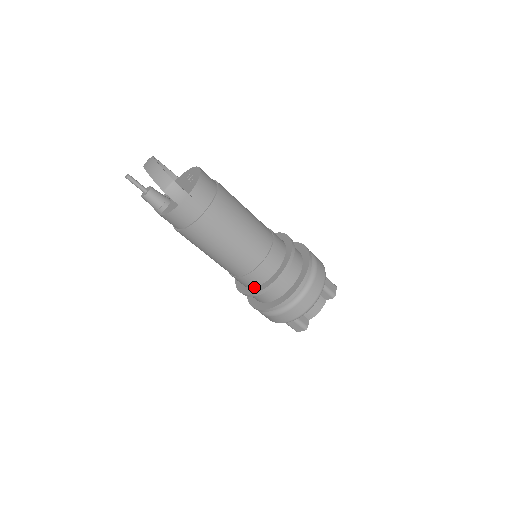
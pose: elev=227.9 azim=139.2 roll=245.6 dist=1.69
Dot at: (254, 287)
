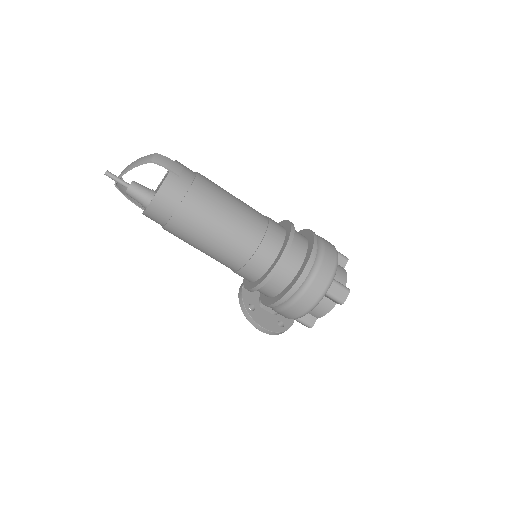
Dot at: (275, 258)
